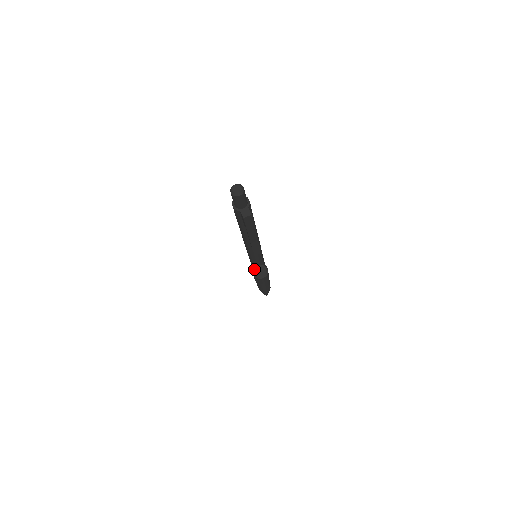
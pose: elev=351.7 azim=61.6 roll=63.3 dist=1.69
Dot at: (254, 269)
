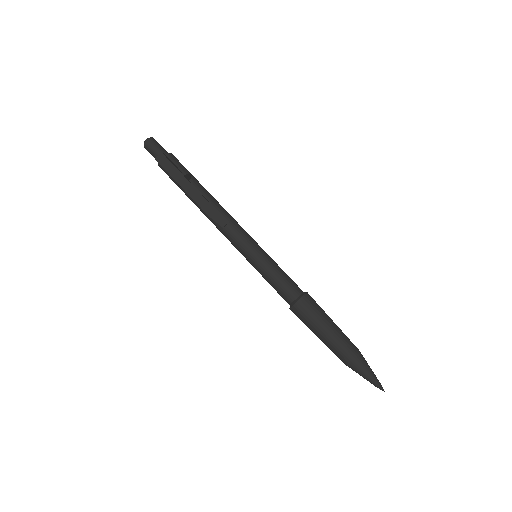
Dot at: occluded
